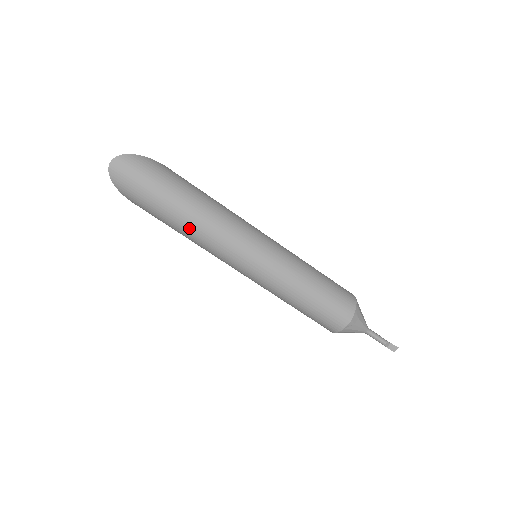
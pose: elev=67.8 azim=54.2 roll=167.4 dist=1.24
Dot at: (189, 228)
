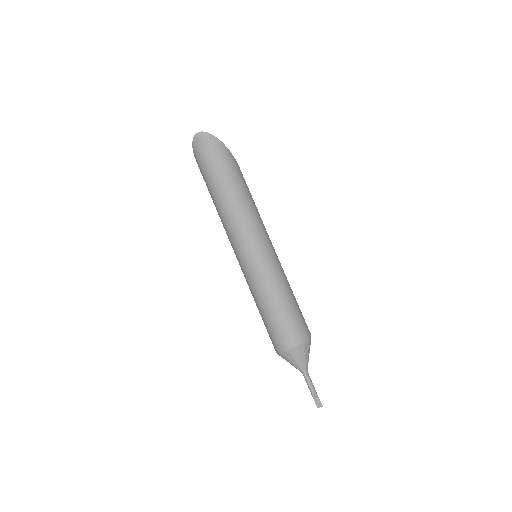
Dot at: (219, 205)
